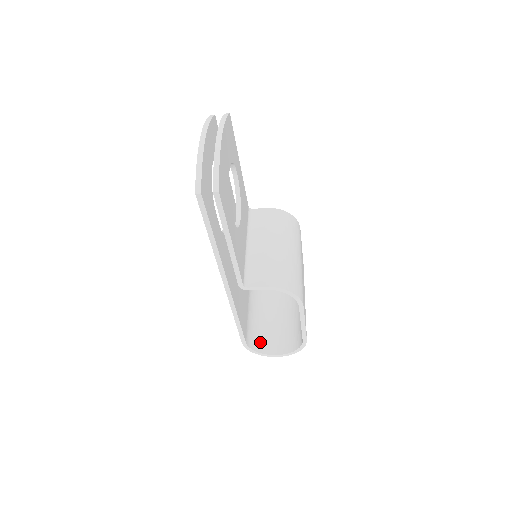
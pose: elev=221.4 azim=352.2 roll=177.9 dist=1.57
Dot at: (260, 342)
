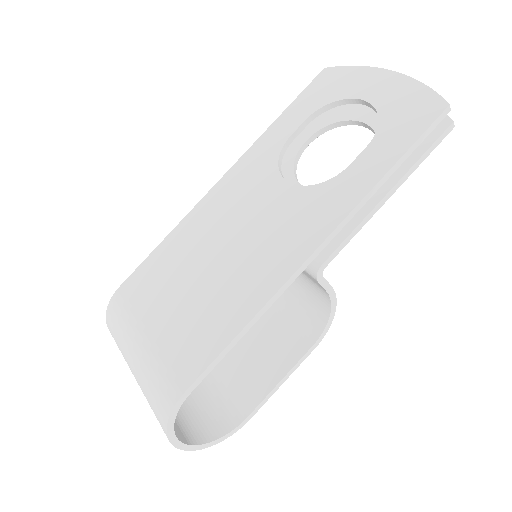
Dot at: occluded
